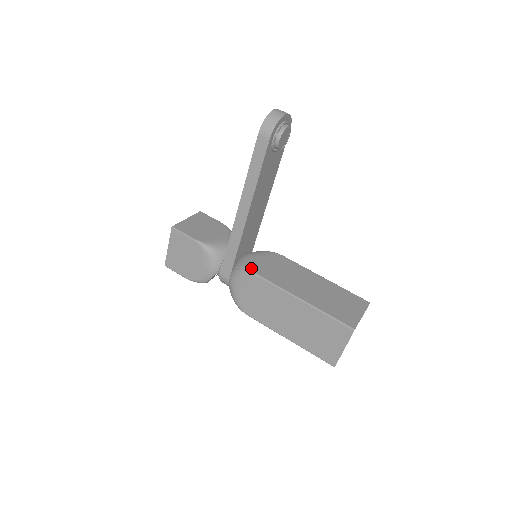
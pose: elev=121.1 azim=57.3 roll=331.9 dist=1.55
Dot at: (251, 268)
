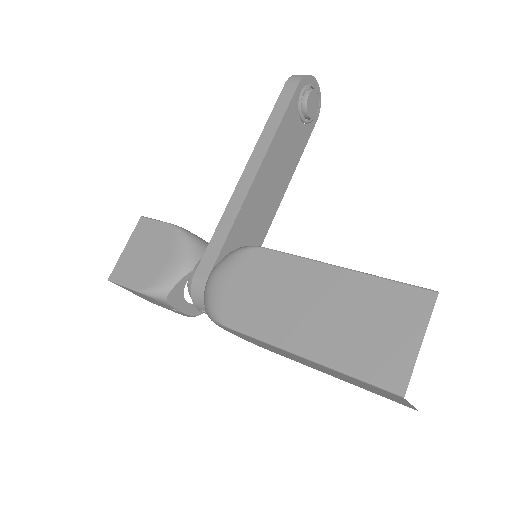
Dot at: (249, 246)
